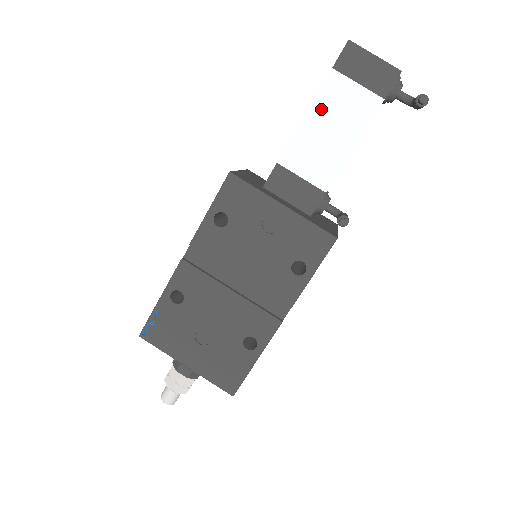
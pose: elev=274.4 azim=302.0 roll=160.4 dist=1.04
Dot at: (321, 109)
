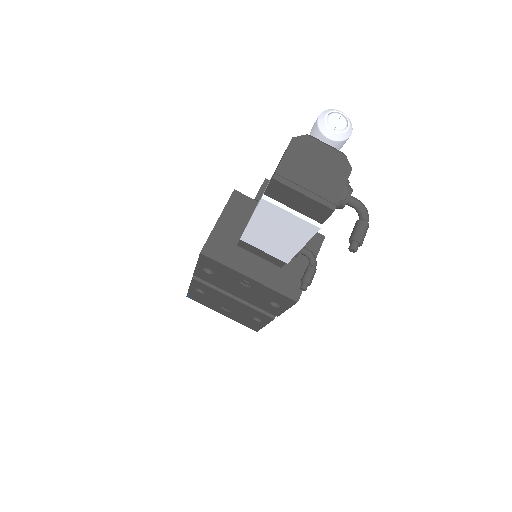
Dot at: (263, 220)
